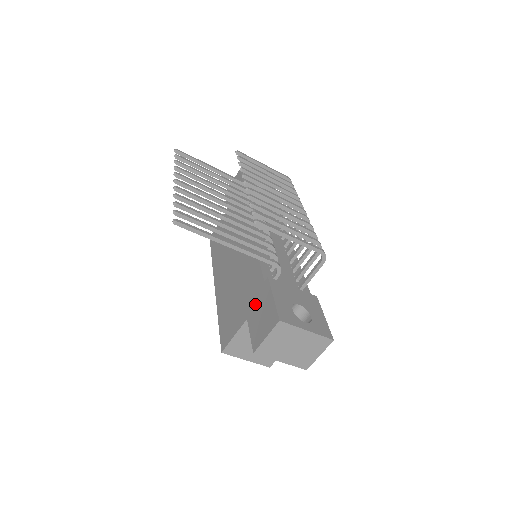
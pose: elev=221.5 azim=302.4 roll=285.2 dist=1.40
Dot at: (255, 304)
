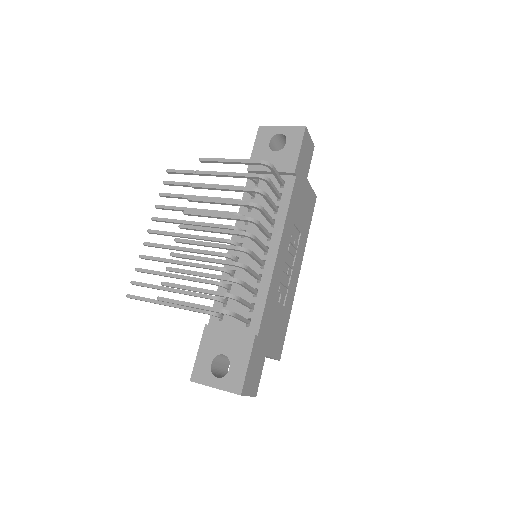
Dot at: occluded
